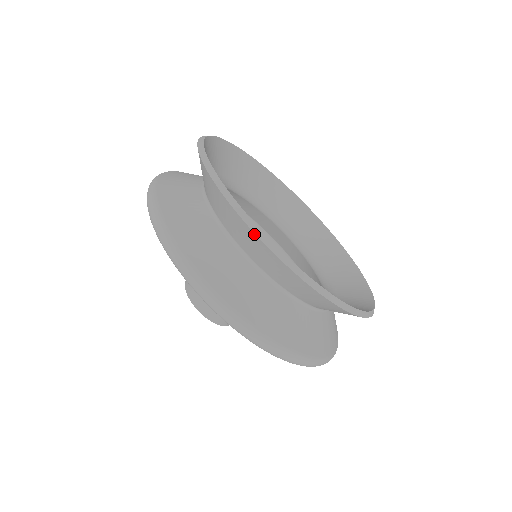
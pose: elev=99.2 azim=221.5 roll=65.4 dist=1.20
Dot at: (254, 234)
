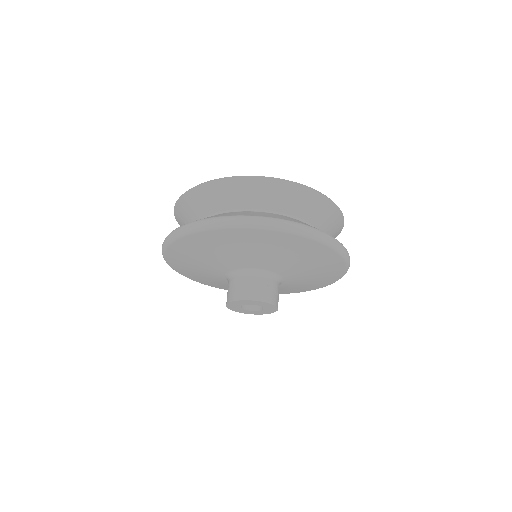
Dot at: (259, 179)
